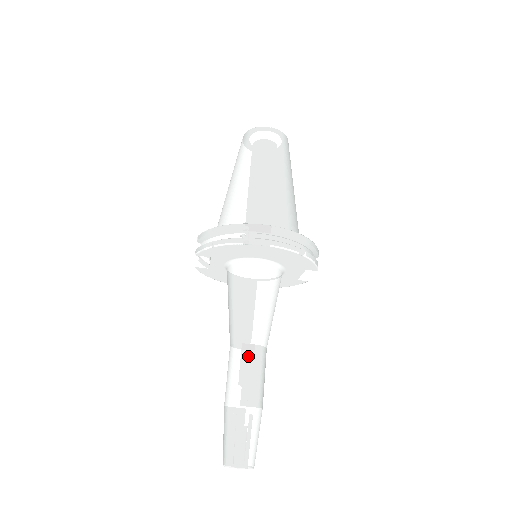
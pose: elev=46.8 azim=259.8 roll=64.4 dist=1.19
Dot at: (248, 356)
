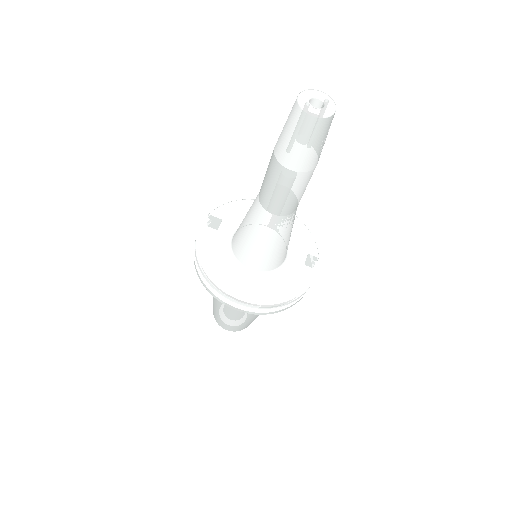
Dot at: occluded
